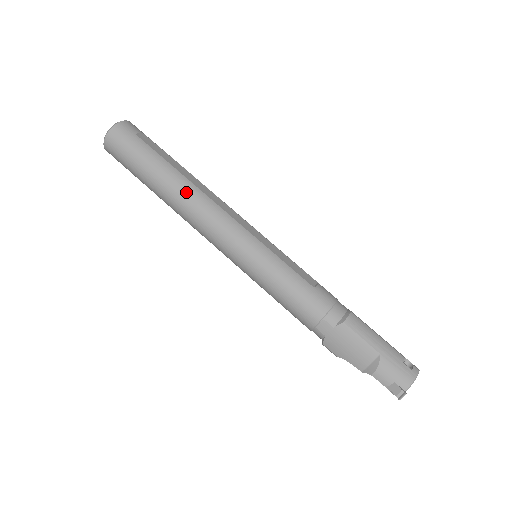
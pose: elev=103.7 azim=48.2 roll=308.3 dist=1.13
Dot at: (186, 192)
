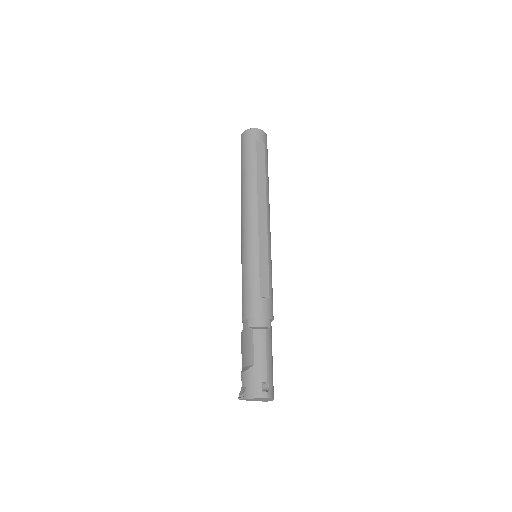
Dot at: (249, 190)
